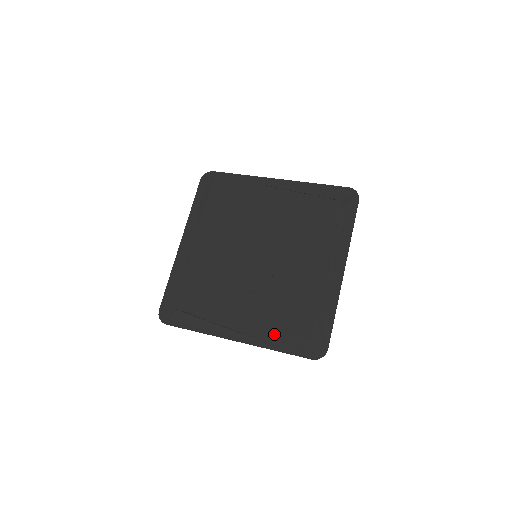
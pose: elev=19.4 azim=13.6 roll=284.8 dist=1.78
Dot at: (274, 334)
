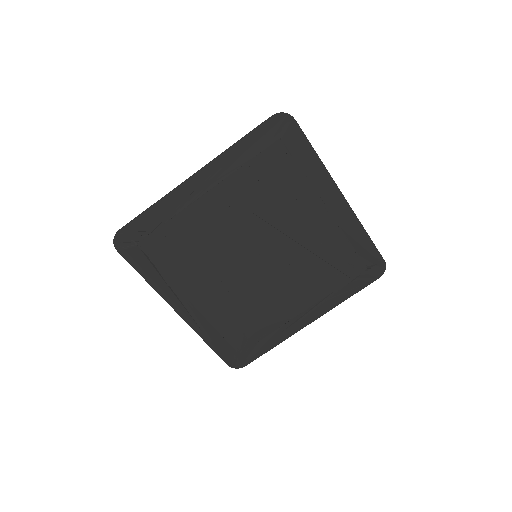
Dot at: (215, 331)
